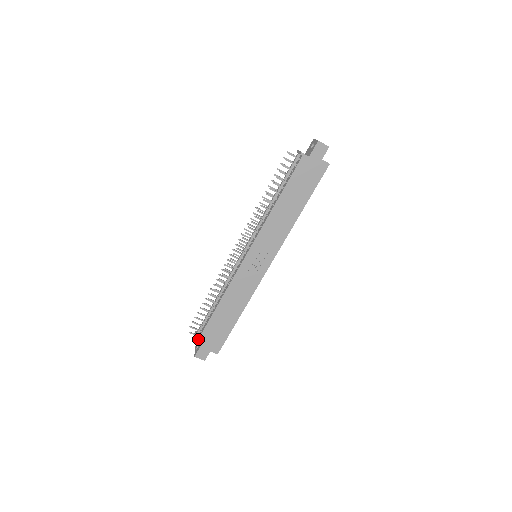
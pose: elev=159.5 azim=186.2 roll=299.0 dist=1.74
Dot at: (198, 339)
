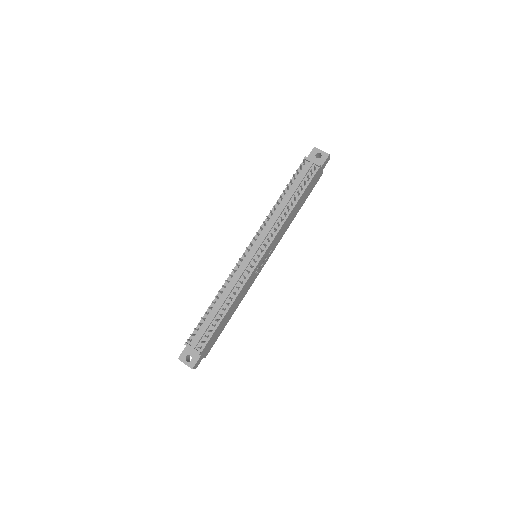
Dot at: (202, 351)
